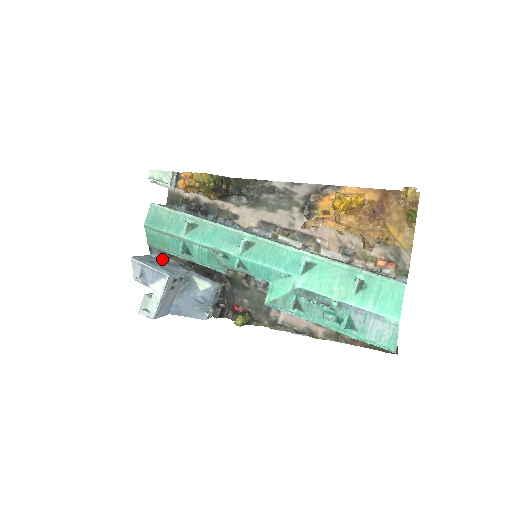
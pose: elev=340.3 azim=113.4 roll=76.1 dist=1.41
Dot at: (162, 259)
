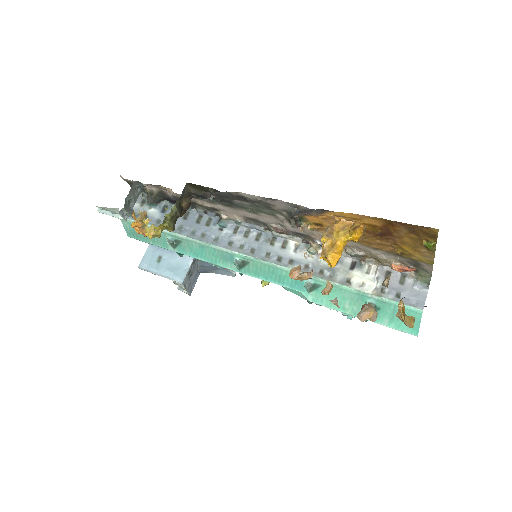
Dot at: occluded
